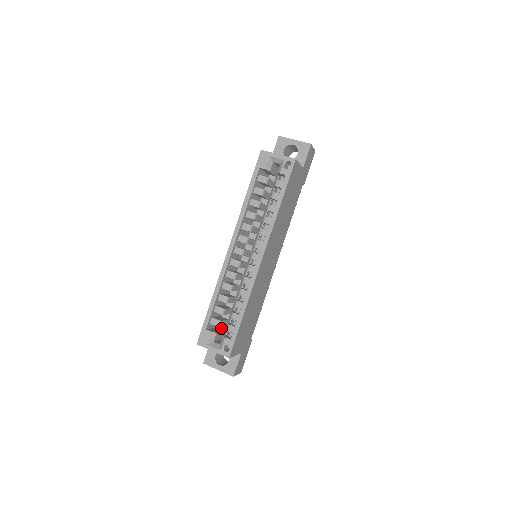
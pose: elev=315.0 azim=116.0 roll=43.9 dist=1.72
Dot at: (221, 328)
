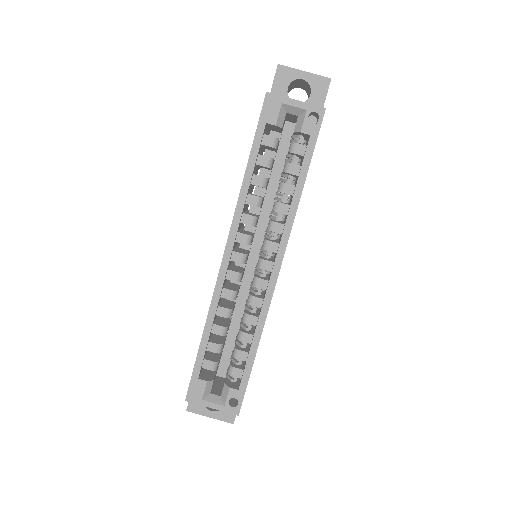
Dot at: occluded
